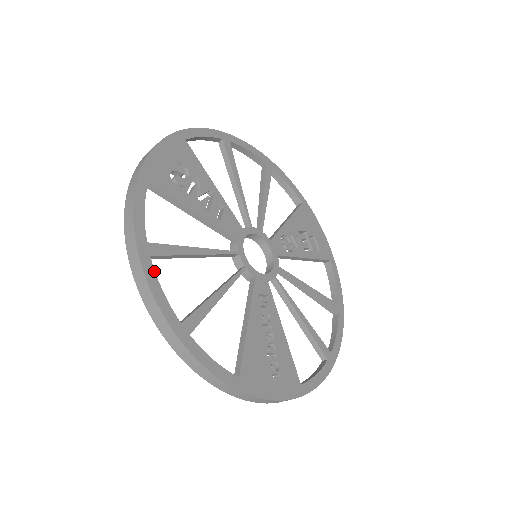
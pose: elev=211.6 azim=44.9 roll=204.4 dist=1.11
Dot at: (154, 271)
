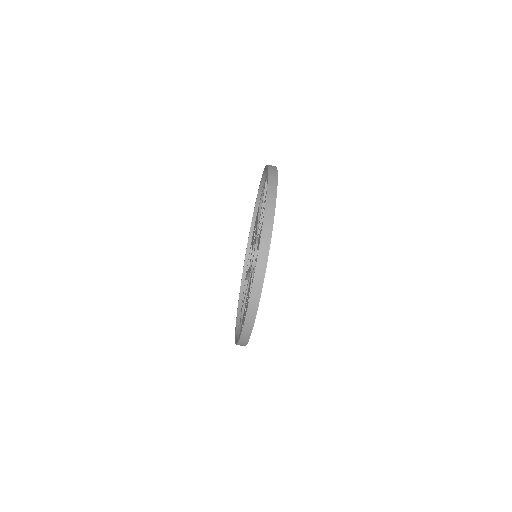
Dot at: occluded
